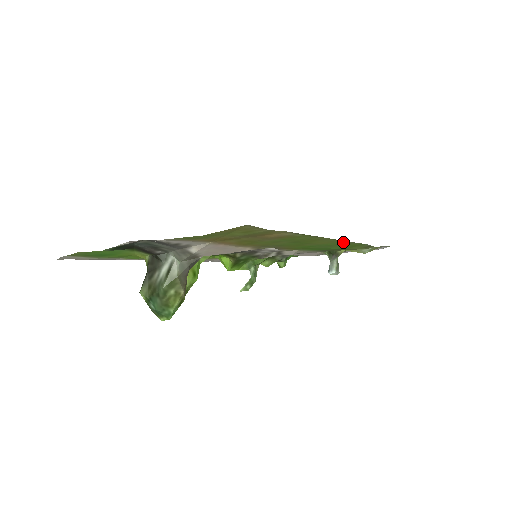
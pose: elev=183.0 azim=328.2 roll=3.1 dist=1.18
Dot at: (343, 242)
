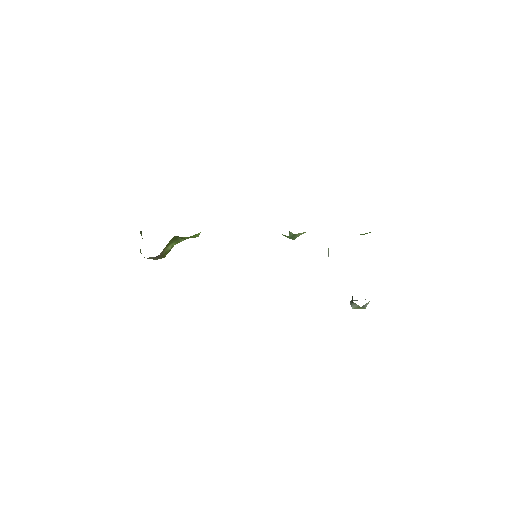
Dot at: occluded
